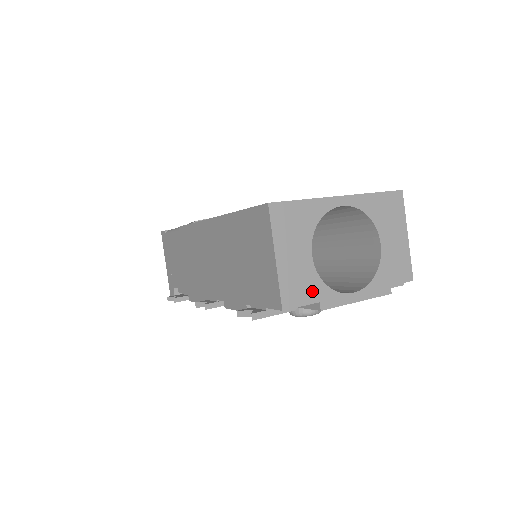
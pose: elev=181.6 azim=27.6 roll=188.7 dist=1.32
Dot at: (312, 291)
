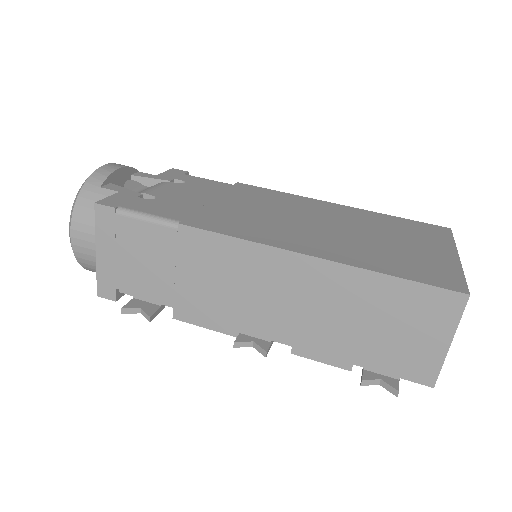
Dot at: occluded
